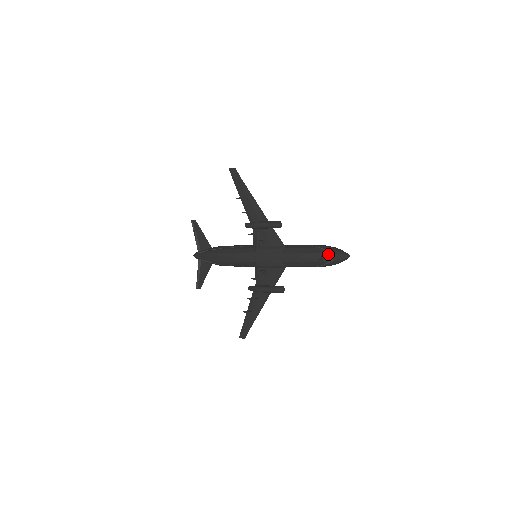
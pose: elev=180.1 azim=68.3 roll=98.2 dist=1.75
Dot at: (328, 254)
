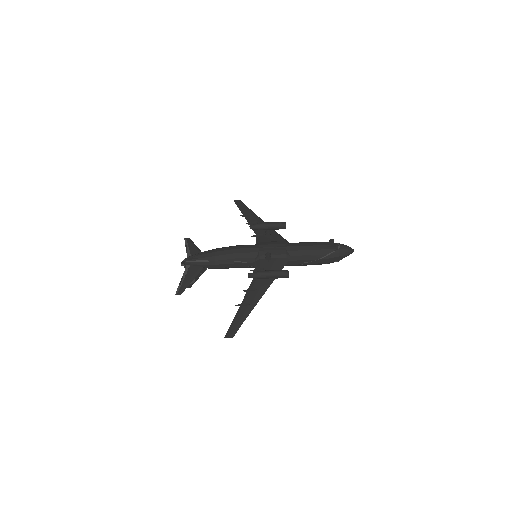
Dot at: (335, 243)
